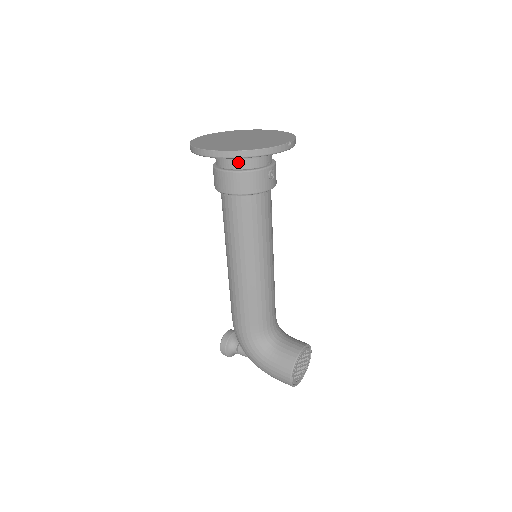
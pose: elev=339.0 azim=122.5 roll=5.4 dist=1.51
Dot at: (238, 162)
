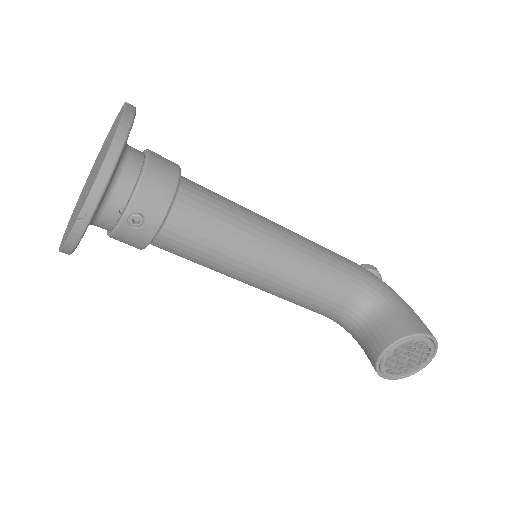
Dot at: occluded
